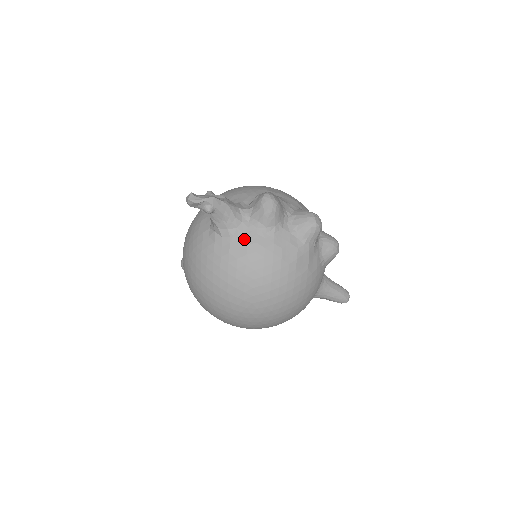
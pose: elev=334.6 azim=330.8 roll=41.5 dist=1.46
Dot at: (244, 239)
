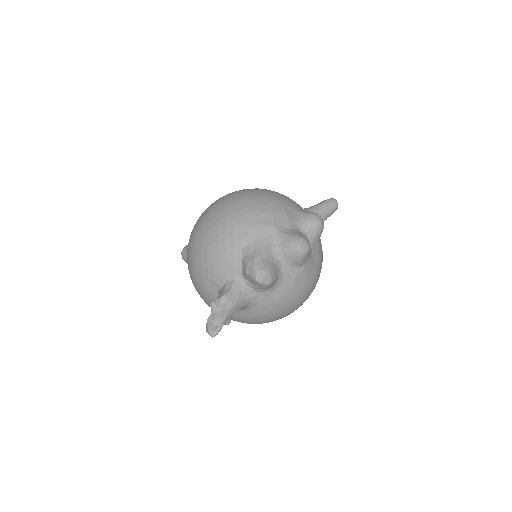
Dot at: (262, 303)
